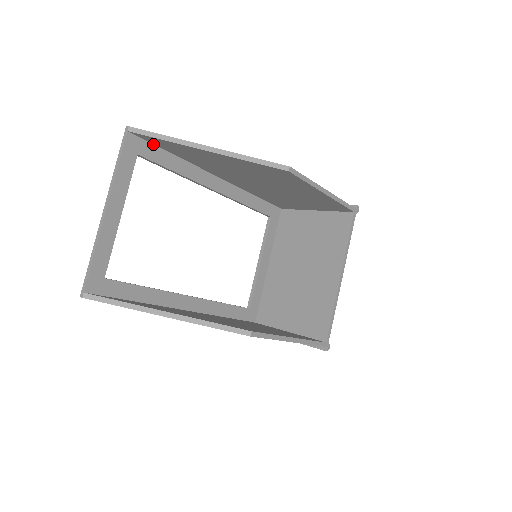
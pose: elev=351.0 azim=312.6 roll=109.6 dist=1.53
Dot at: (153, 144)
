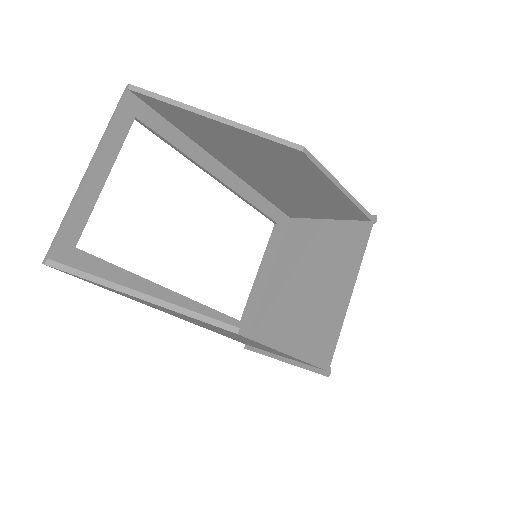
Dot at: (155, 111)
